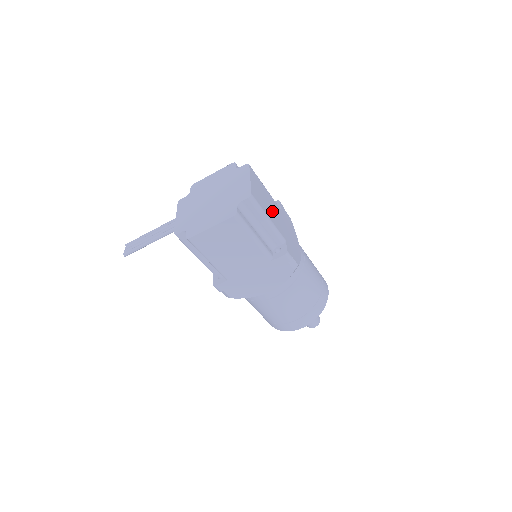
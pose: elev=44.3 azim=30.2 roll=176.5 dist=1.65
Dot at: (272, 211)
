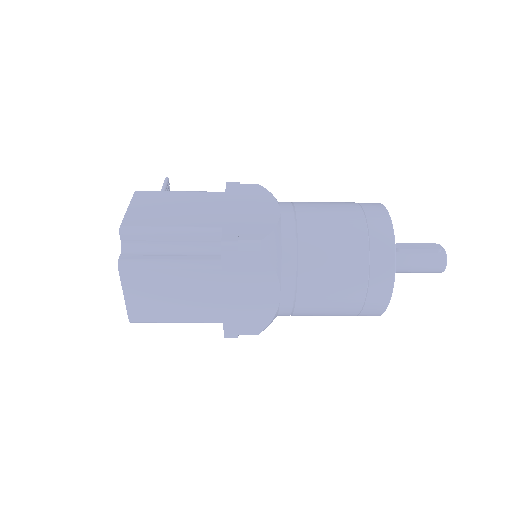
Dot at: (187, 300)
